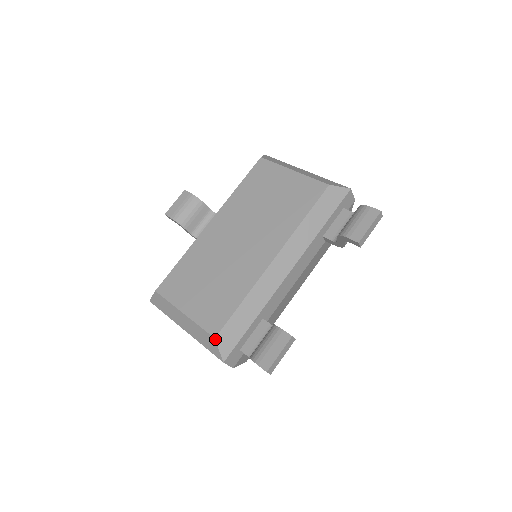
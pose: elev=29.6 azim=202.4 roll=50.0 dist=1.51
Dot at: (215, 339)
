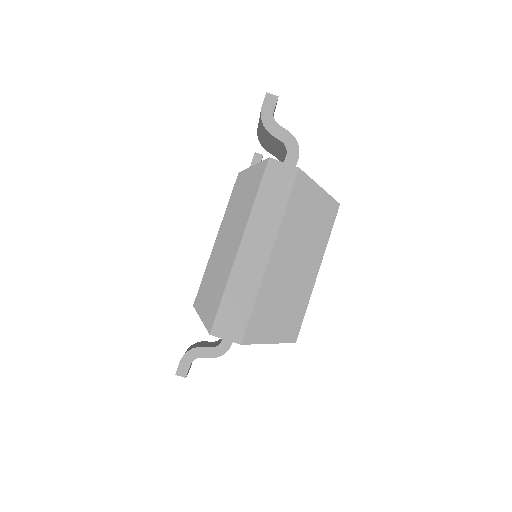
Dot at: (239, 173)
